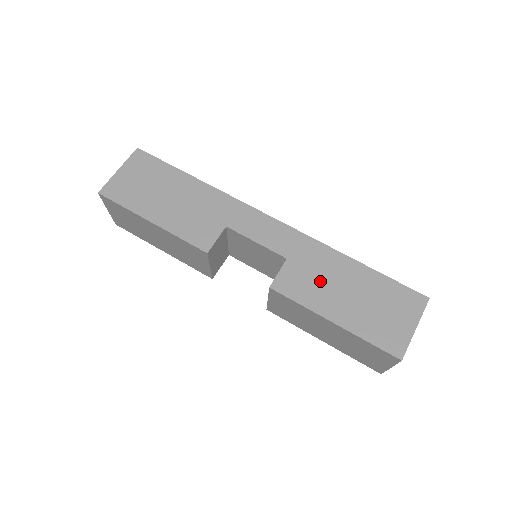
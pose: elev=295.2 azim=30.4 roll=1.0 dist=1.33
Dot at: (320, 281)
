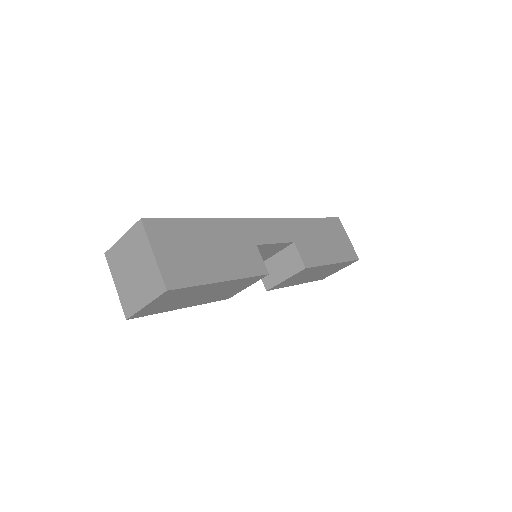
Dot at: (313, 244)
